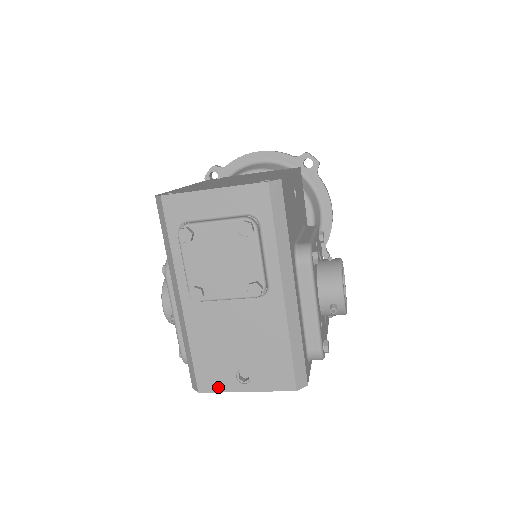
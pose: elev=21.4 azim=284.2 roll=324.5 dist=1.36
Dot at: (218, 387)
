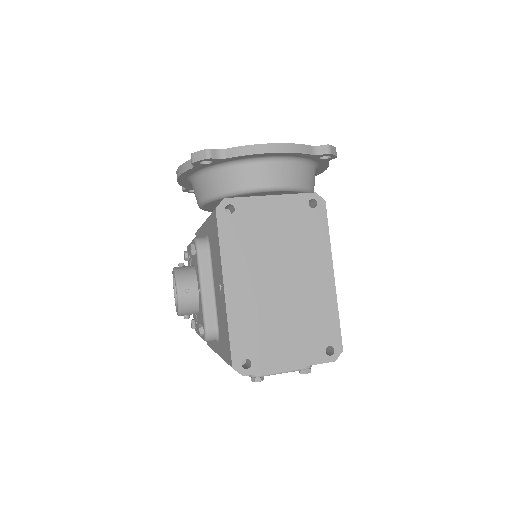
Dot at: occluded
